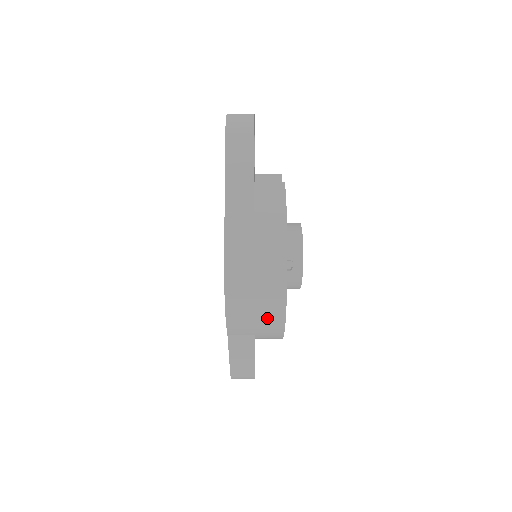
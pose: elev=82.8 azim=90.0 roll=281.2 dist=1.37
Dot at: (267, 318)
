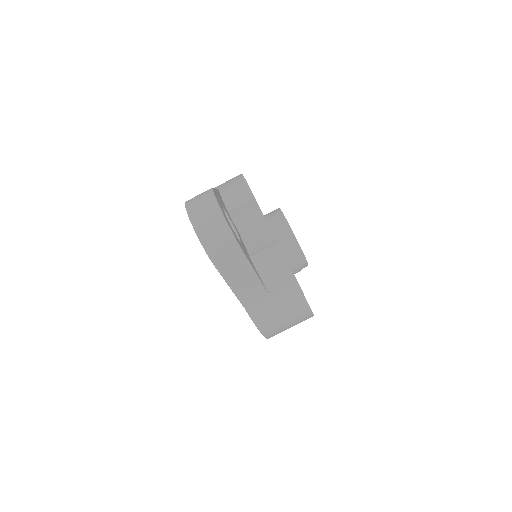
Dot at: occluded
